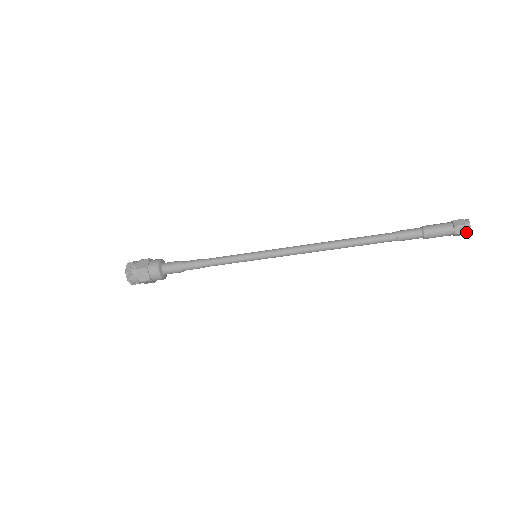
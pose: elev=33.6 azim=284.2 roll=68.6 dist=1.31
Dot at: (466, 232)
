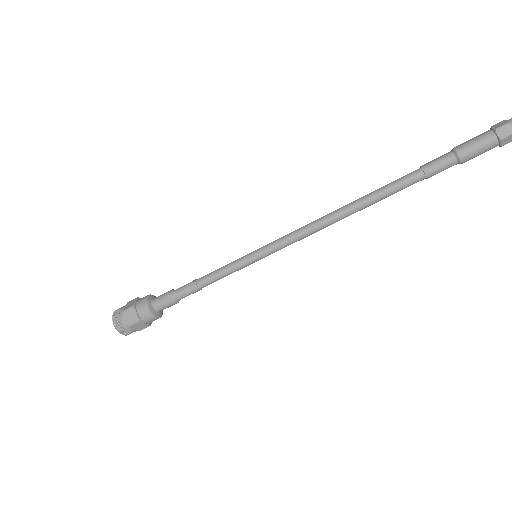
Dot at: out of frame
